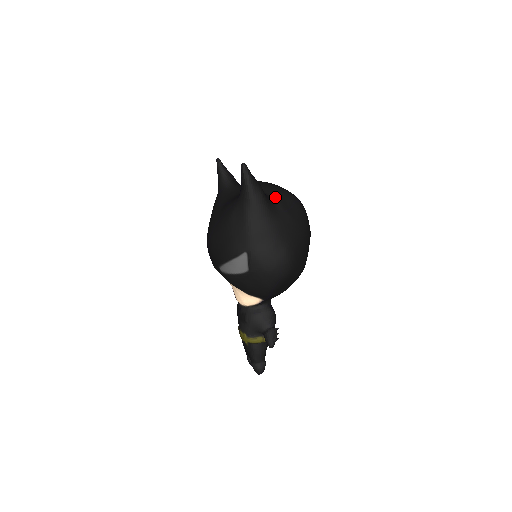
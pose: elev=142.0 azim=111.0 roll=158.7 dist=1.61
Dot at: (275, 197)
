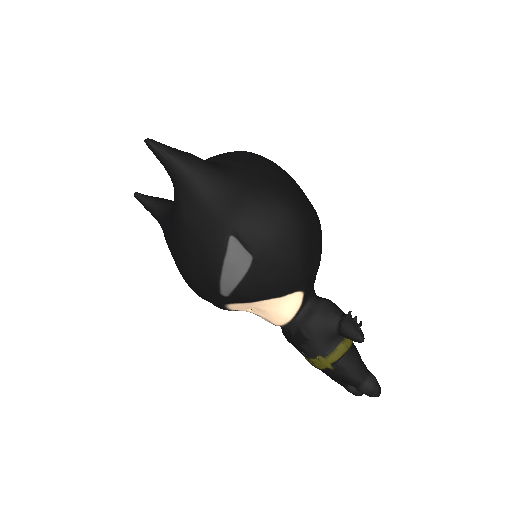
Dot at: (217, 160)
